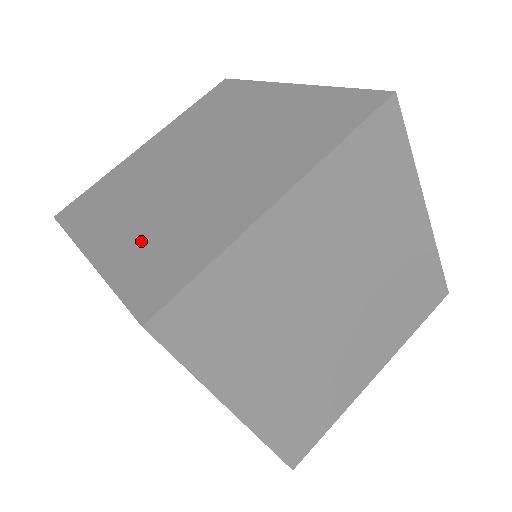
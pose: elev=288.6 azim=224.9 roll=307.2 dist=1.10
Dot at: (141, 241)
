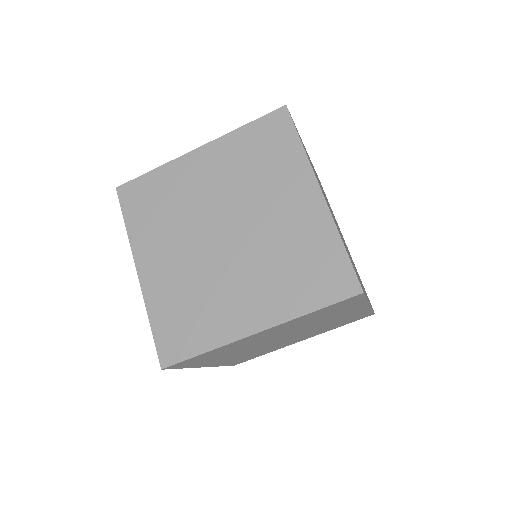
Dot at: (173, 291)
